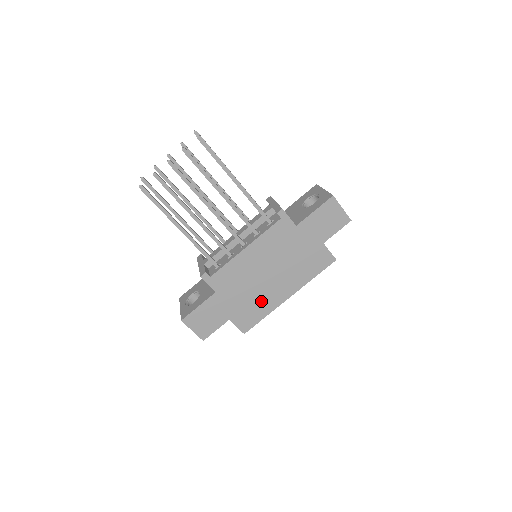
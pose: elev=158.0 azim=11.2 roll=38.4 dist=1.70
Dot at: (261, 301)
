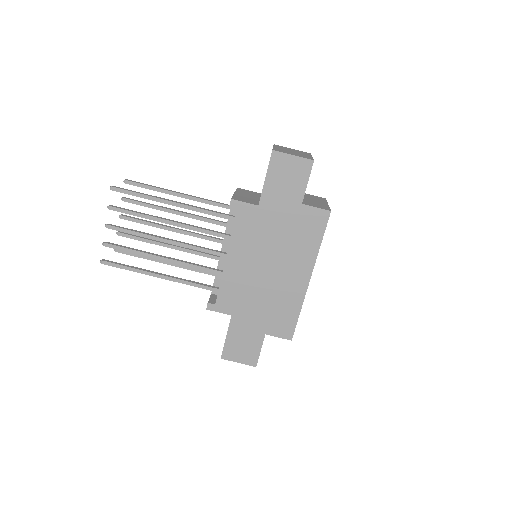
Dot at: (283, 300)
